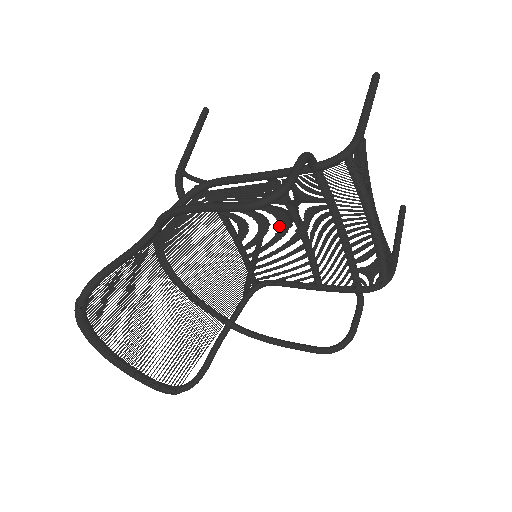
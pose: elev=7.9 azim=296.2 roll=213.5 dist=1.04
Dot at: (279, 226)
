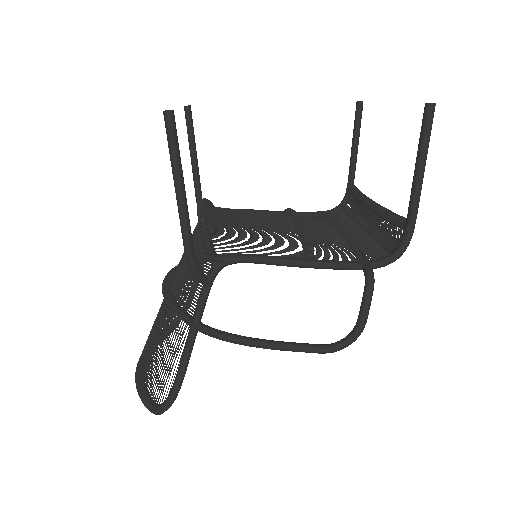
Dot at: (273, 220)
